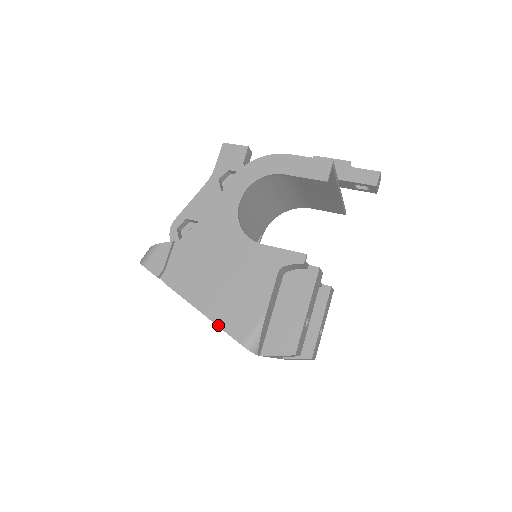
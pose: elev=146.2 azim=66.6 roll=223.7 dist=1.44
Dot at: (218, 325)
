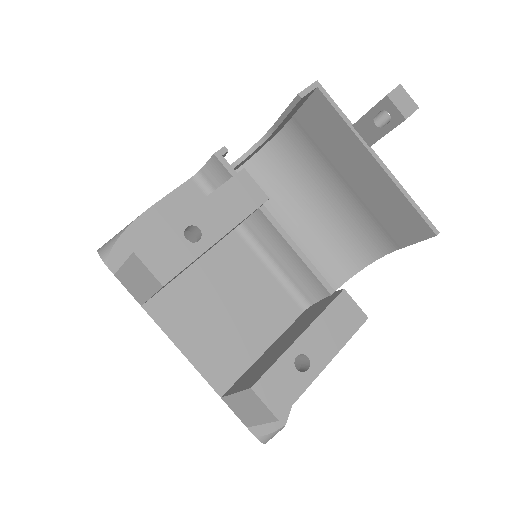
Dot at: occluded
